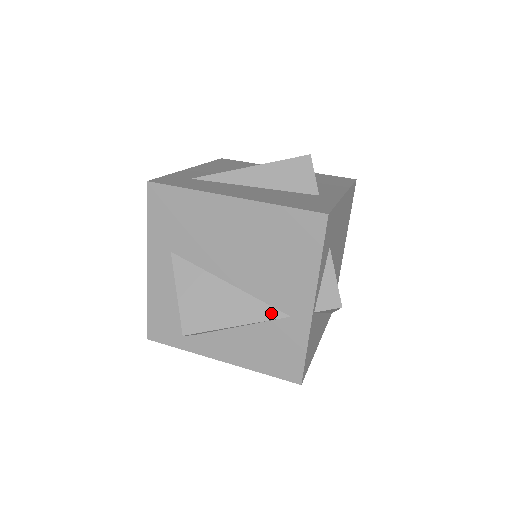
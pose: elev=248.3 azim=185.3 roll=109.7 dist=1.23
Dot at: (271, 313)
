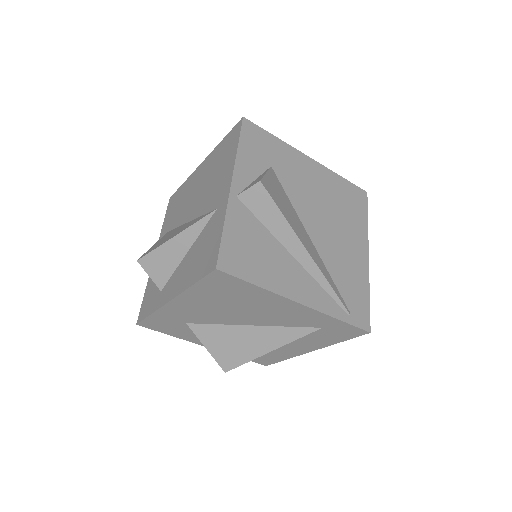
Dot at: (205, 216)
